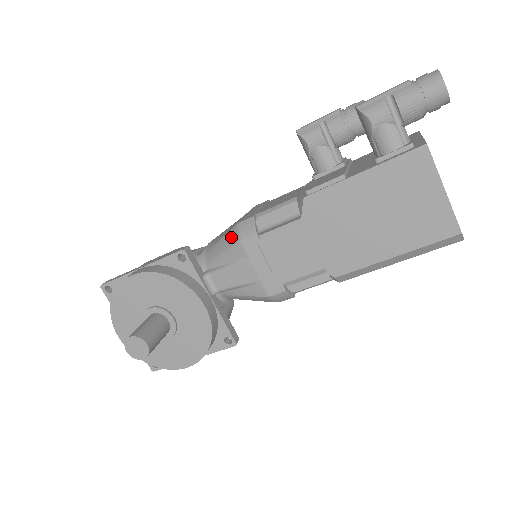
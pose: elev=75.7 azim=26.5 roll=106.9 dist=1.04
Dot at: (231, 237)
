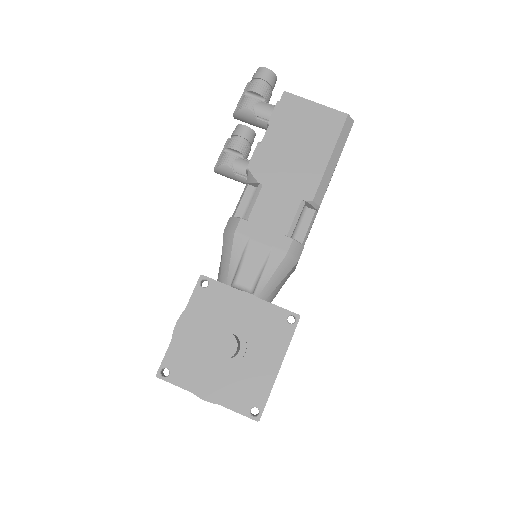
Dot at: (227, 241)
